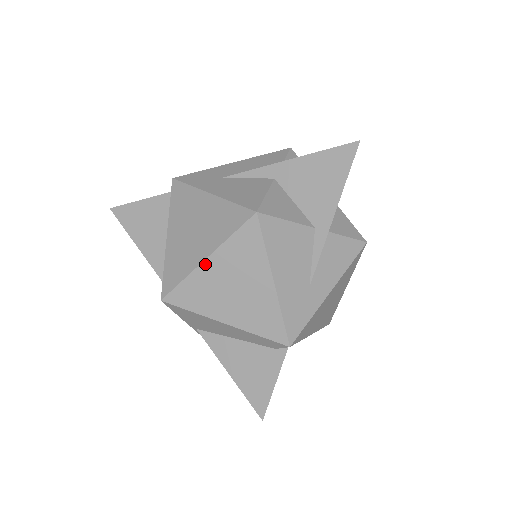
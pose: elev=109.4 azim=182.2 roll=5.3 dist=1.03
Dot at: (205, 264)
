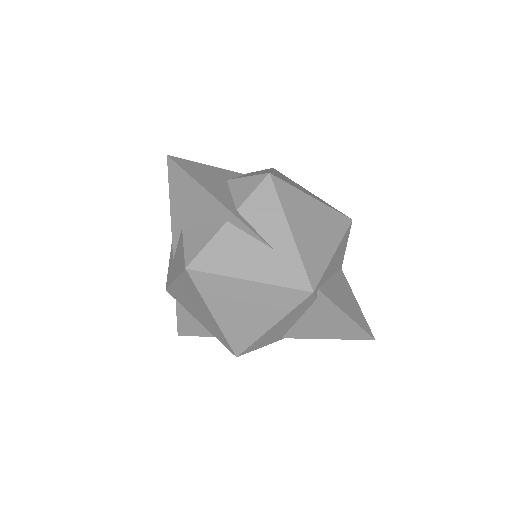
Dot at: (217, 318)
